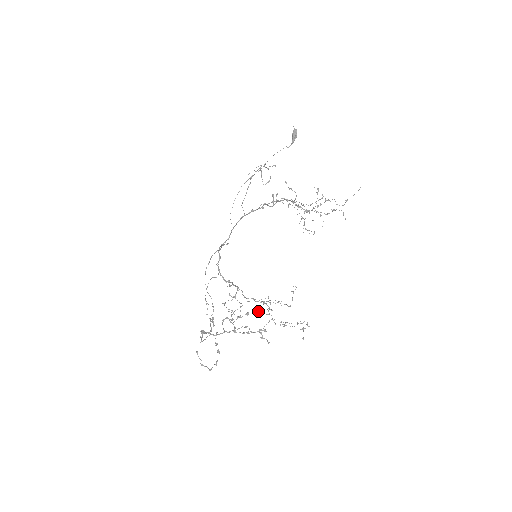
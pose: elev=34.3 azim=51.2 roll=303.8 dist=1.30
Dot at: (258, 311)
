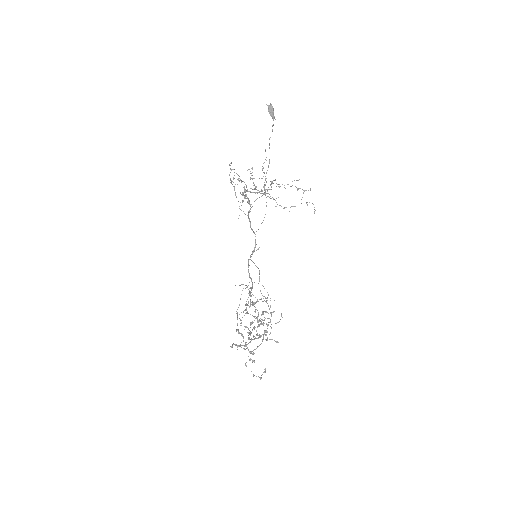
Dot at: occluded
